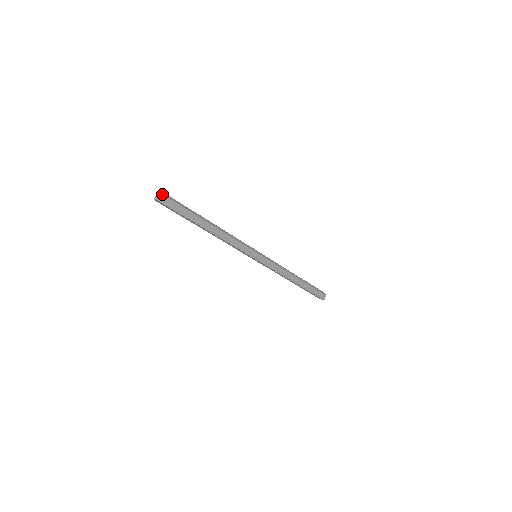
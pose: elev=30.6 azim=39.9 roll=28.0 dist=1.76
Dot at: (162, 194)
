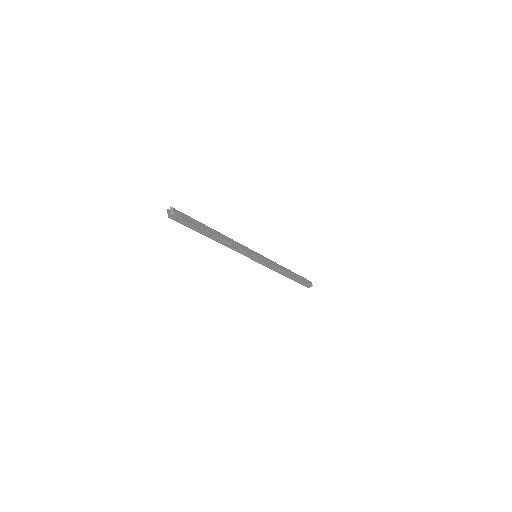
Dot at: (174, 208)
